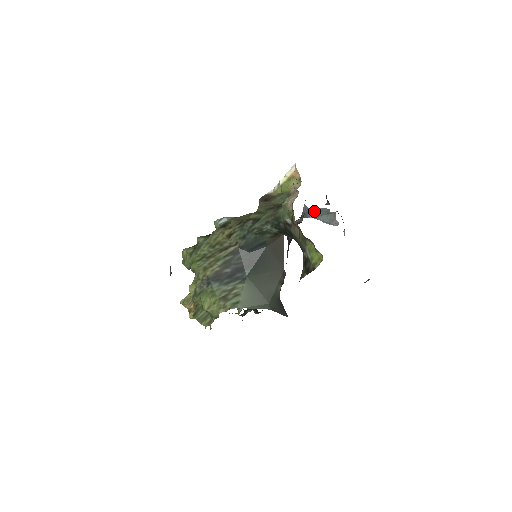
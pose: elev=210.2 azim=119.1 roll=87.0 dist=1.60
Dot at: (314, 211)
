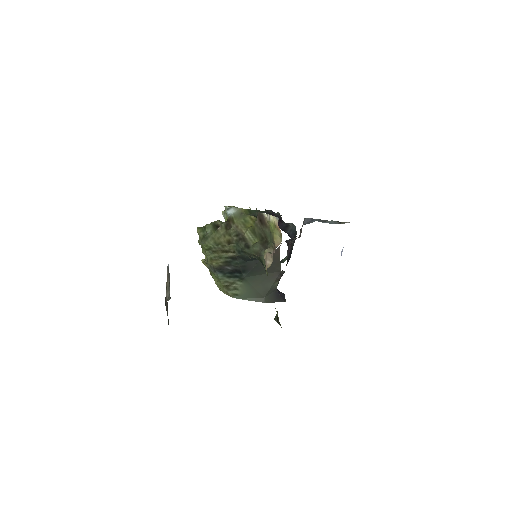
Dot at: (318, 220)
